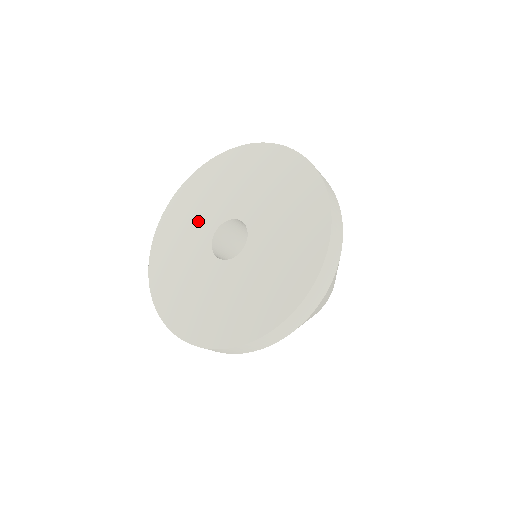
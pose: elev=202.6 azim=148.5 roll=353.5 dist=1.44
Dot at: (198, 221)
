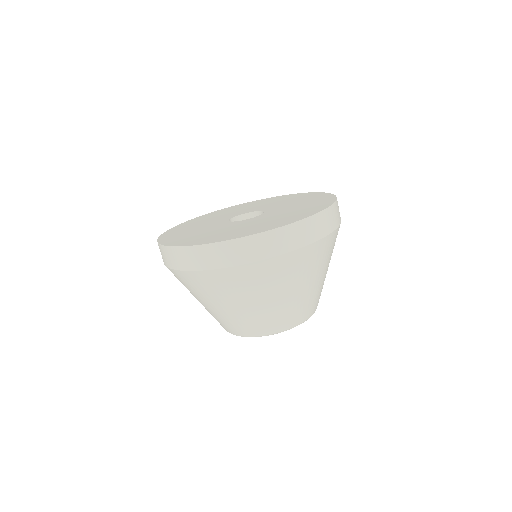
Dot at: (206, 224)
